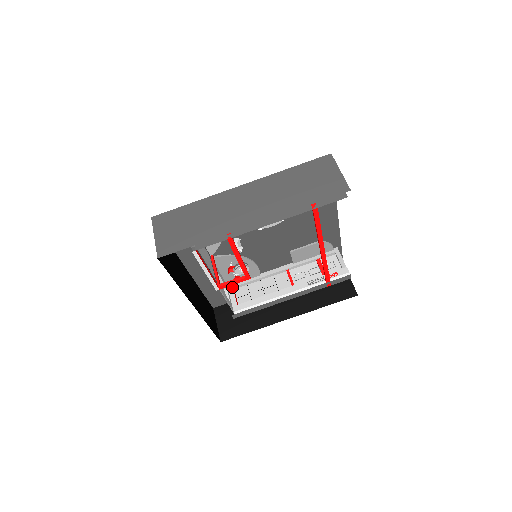
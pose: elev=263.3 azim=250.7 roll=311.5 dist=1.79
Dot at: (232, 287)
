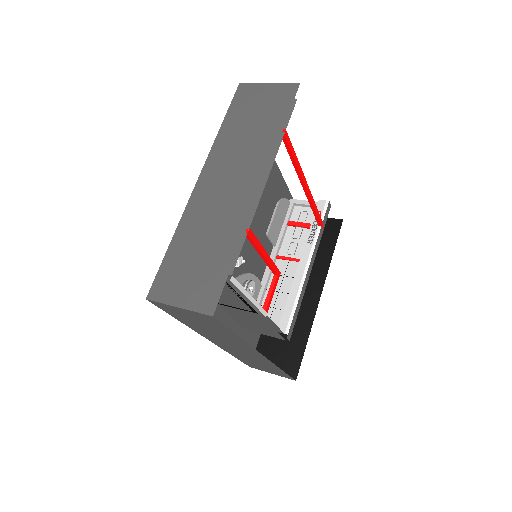
Dot at: occluded
